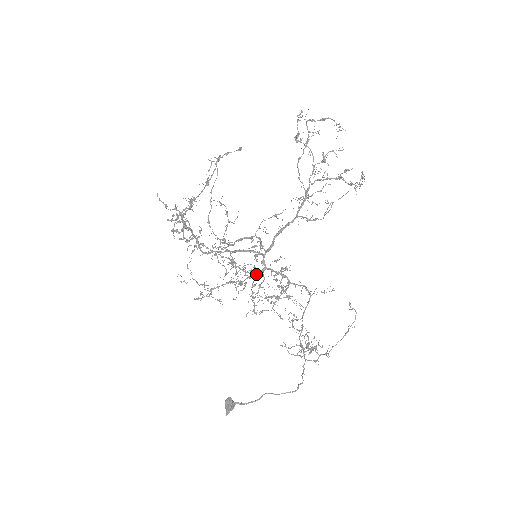
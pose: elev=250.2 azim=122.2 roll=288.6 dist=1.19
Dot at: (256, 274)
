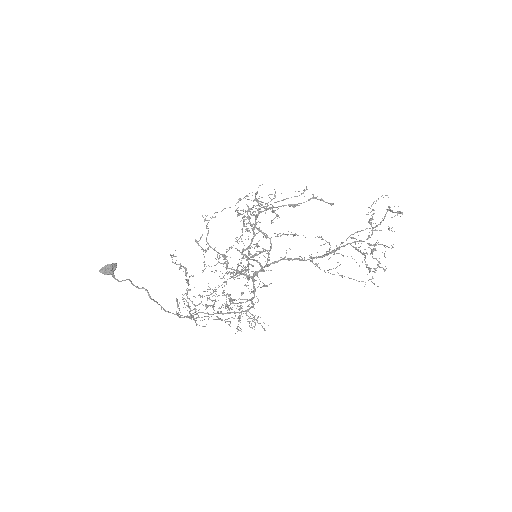
Dot at: (243, 273)
